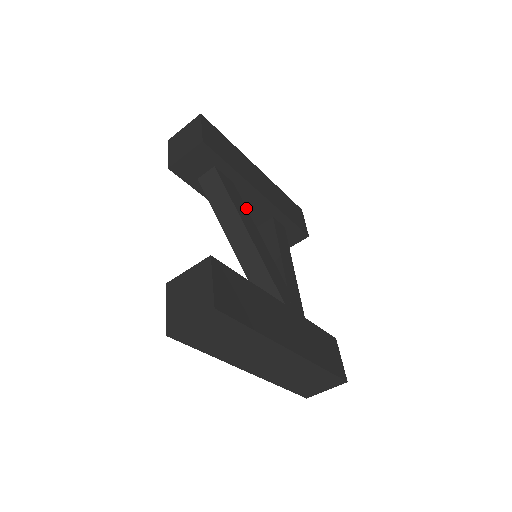
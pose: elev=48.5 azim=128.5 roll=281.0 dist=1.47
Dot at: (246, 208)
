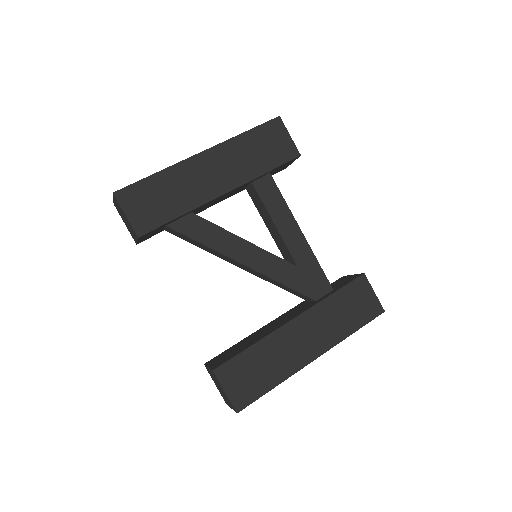
Dot at: (219, 227)
